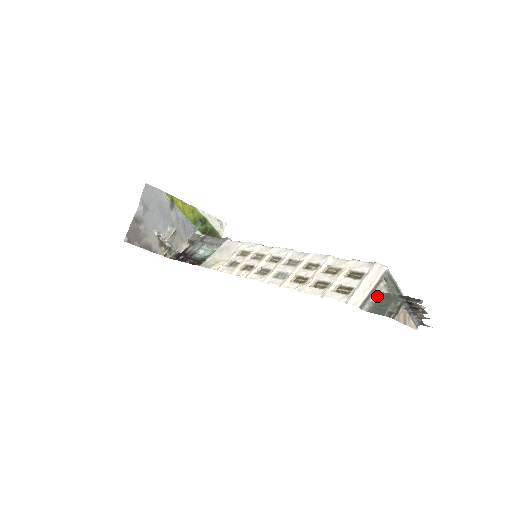
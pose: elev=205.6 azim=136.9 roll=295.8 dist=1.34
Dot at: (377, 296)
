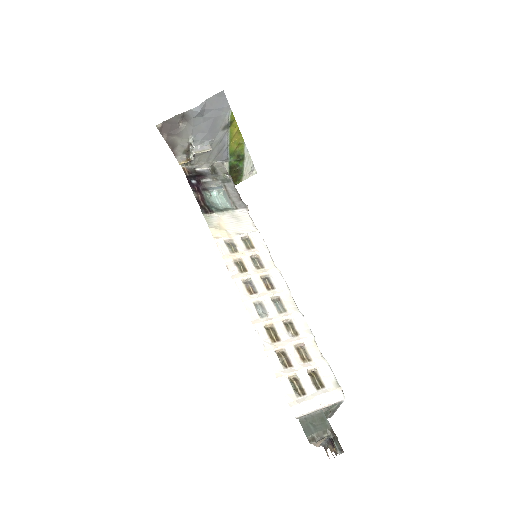
Dot at: occluded
